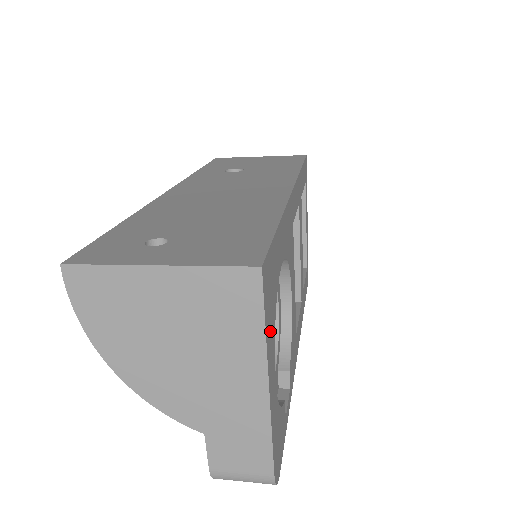
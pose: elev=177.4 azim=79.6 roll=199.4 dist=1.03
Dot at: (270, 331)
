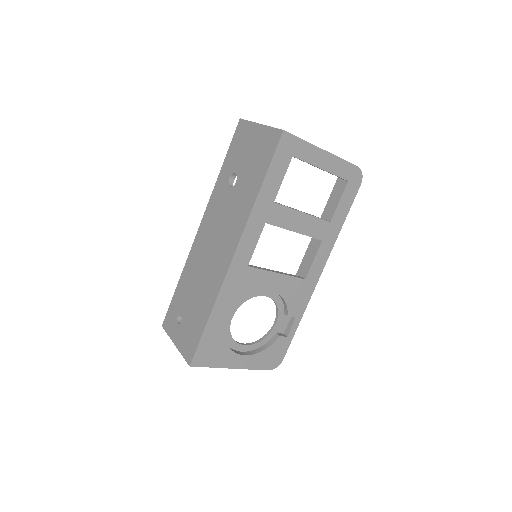
Dot at: (221, 359)
